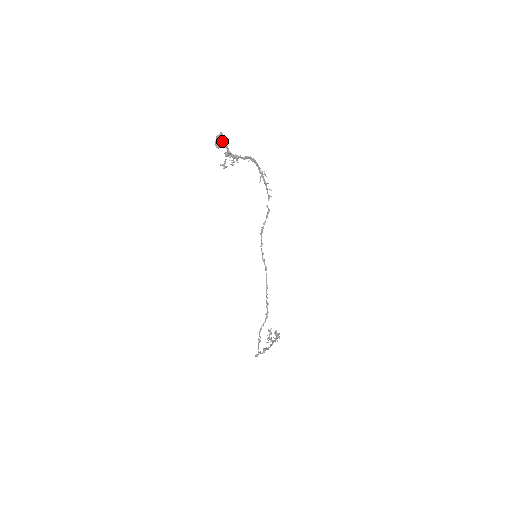
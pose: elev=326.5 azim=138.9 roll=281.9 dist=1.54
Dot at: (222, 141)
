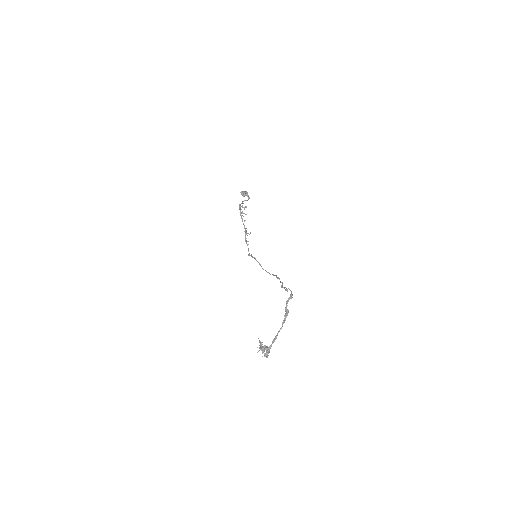
Dot at: (247, 192)
